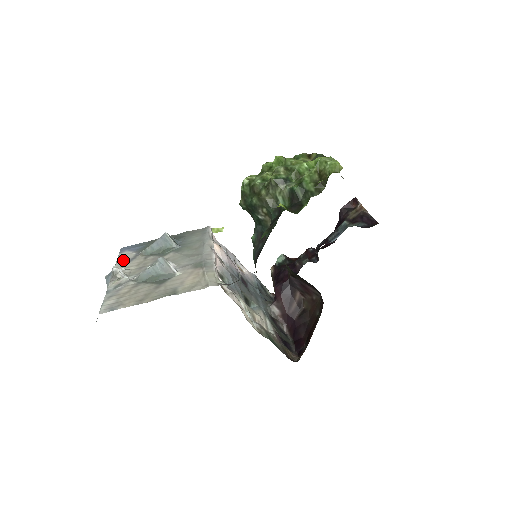
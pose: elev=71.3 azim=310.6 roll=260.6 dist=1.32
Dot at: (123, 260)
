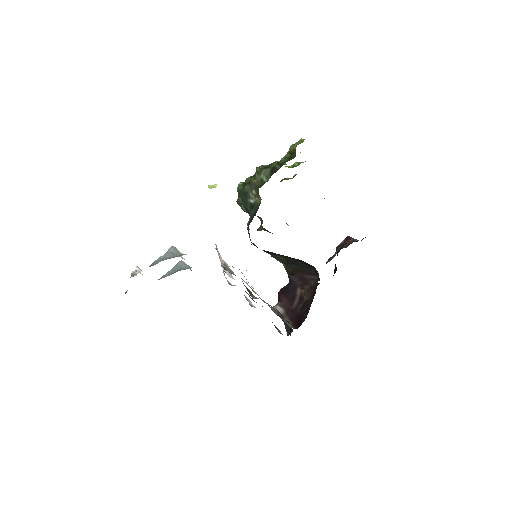
Dot at: occluded
